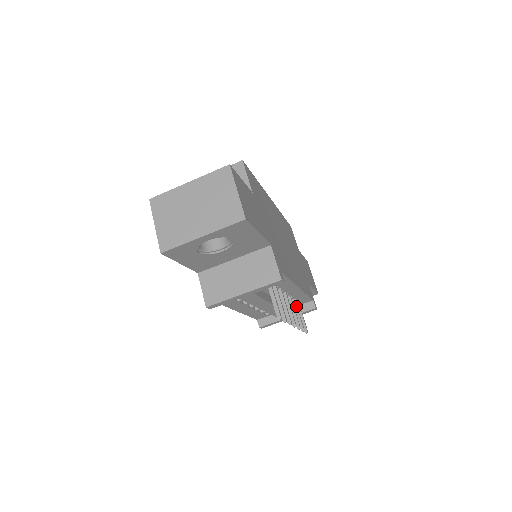
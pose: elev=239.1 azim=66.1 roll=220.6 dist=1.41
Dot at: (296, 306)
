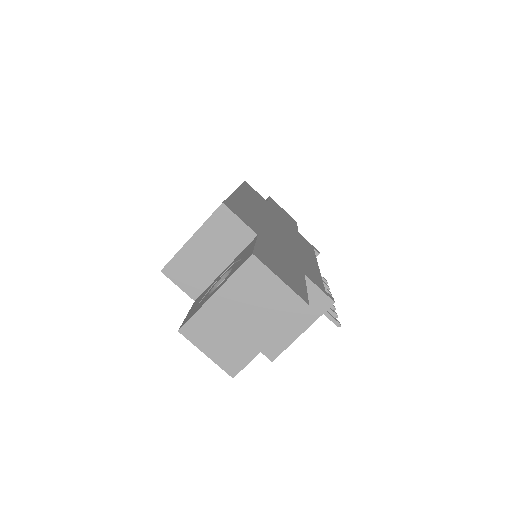
Dot at: occluded
